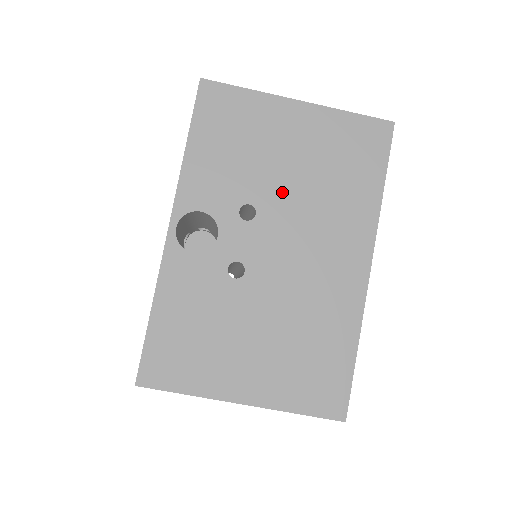
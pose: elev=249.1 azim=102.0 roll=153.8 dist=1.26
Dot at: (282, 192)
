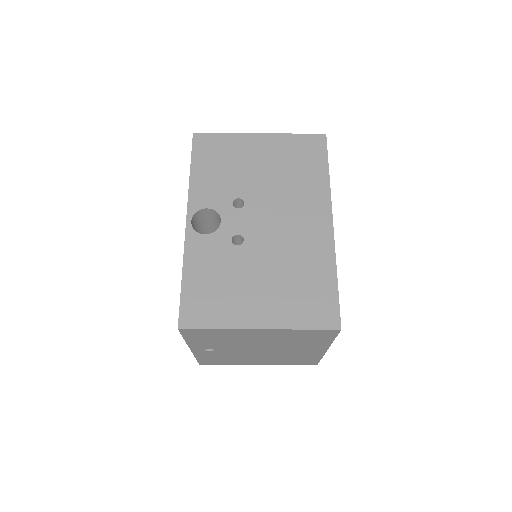
Dot at: (260, 187)
